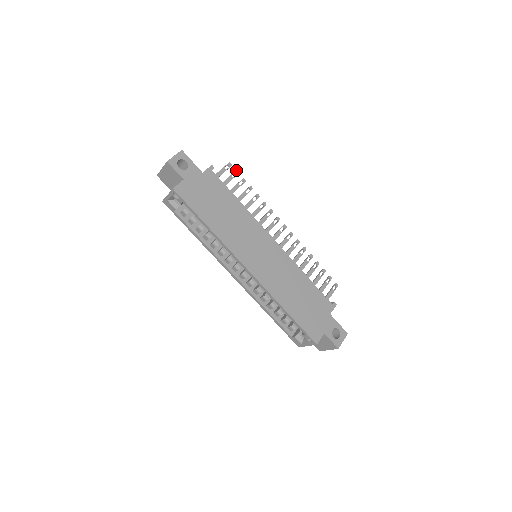
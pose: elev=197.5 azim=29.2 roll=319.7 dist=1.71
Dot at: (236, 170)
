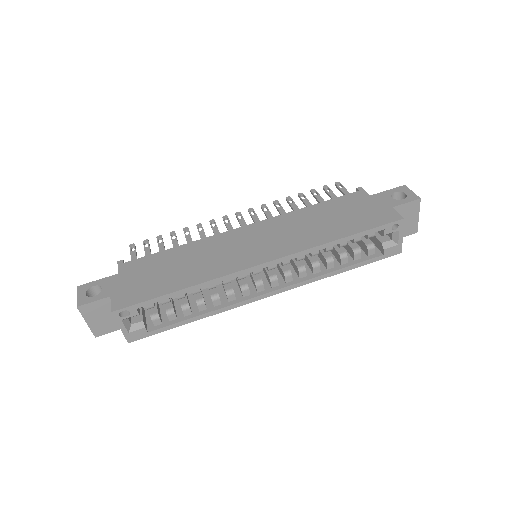
Dot at: (143, 241)
